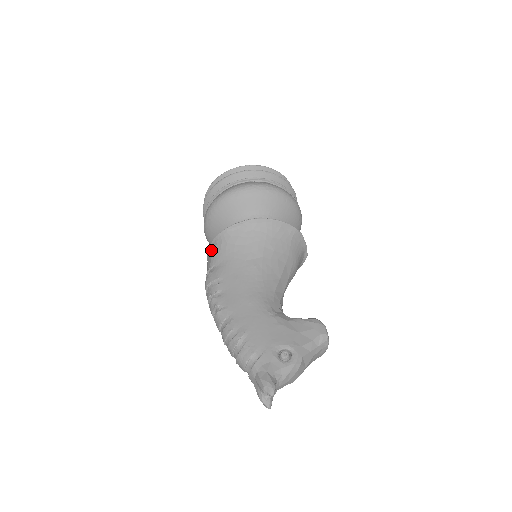
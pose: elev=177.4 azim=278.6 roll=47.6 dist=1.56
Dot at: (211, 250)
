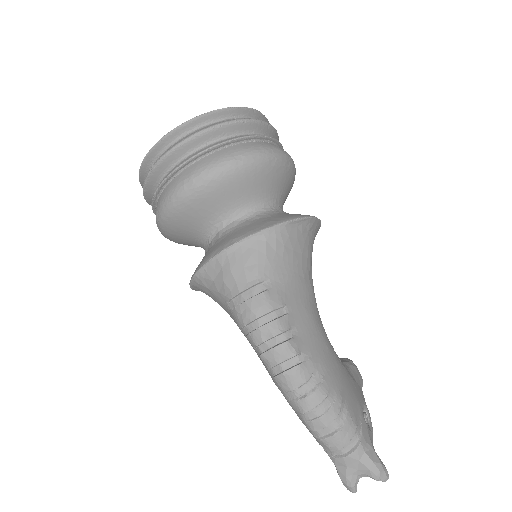
Dot at: (251, 248)
